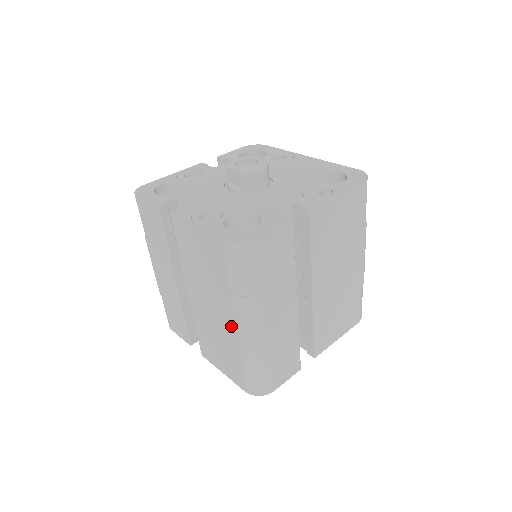
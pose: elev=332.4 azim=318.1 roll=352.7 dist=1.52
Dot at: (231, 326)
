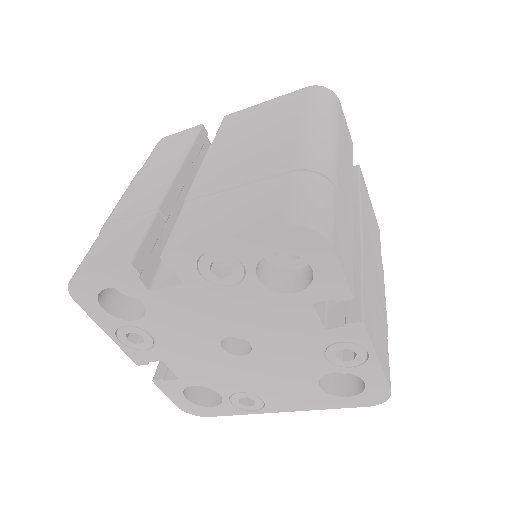
Dot at: (290, 145)
